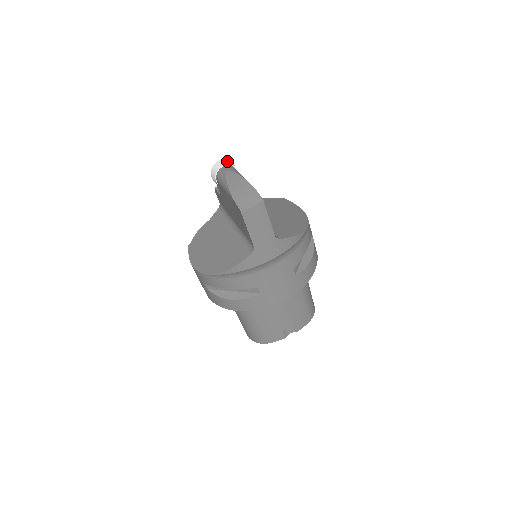
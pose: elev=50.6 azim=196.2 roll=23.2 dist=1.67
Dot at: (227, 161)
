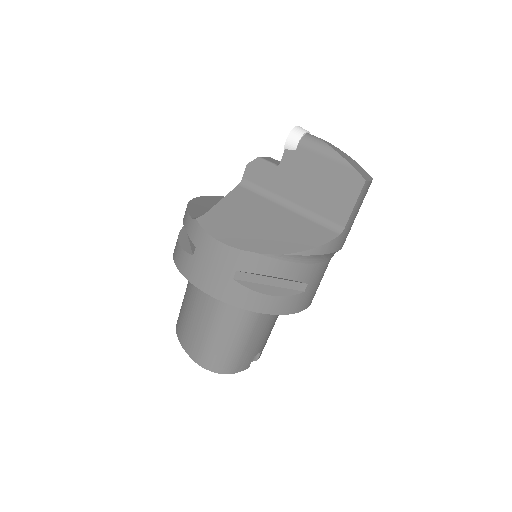
Dot at: occluded
